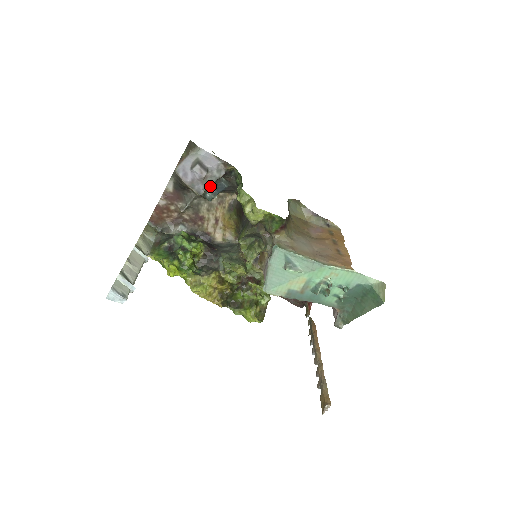
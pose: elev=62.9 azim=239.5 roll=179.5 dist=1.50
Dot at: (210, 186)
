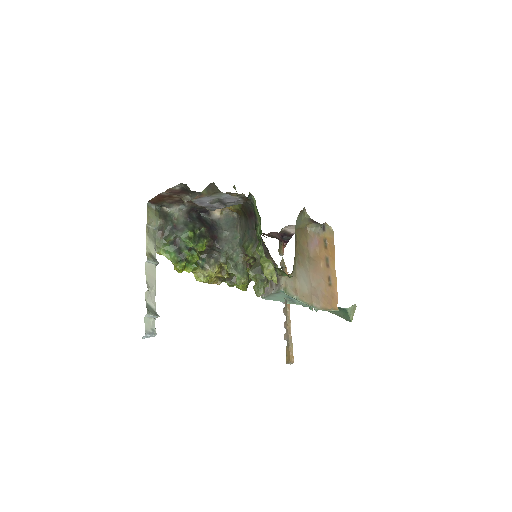
Dot at: occluded
